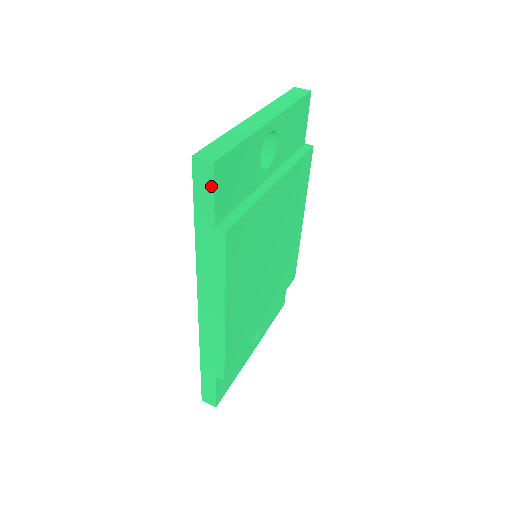
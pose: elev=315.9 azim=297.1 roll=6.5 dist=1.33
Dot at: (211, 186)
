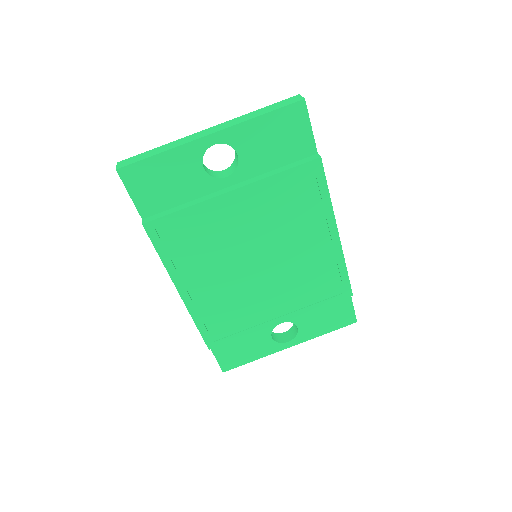
Dot at: (126, 187)
